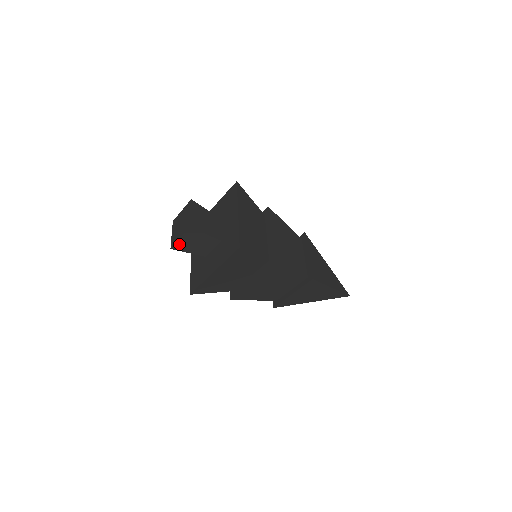
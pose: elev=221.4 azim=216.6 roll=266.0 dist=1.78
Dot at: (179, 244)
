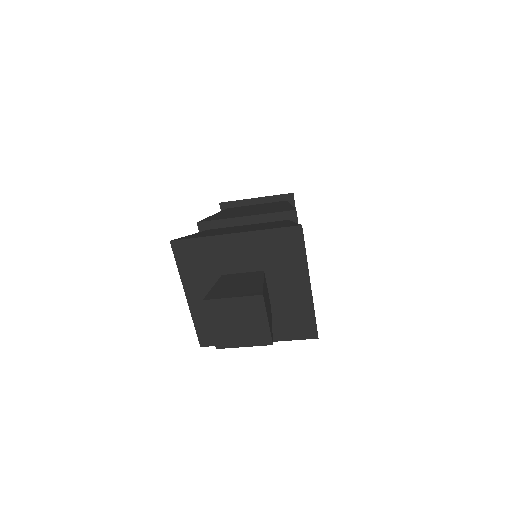
Dot at: (232, 343)
